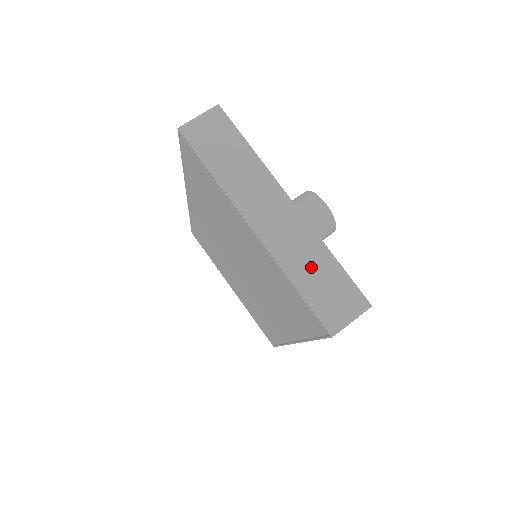
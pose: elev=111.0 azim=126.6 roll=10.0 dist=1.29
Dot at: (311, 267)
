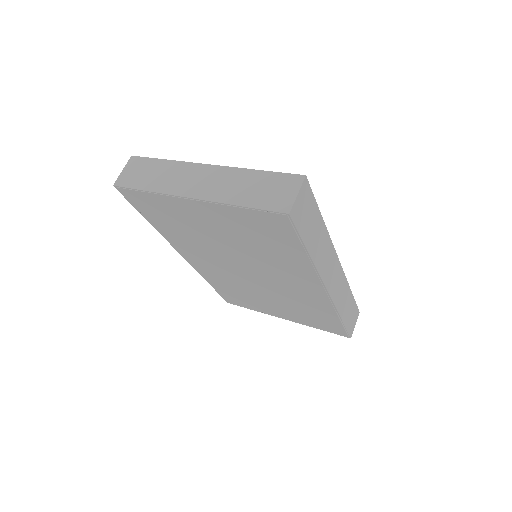
Dot at: (245, 187)
